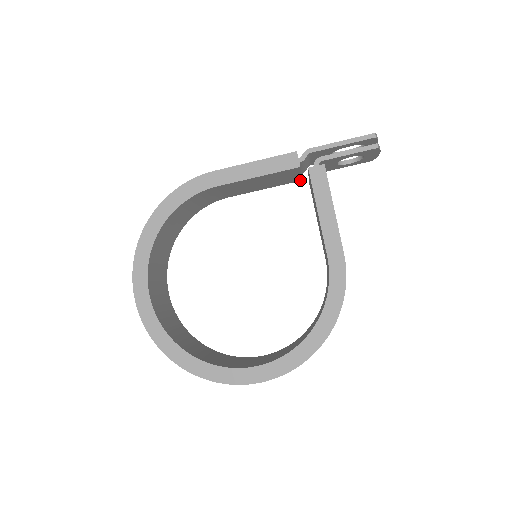
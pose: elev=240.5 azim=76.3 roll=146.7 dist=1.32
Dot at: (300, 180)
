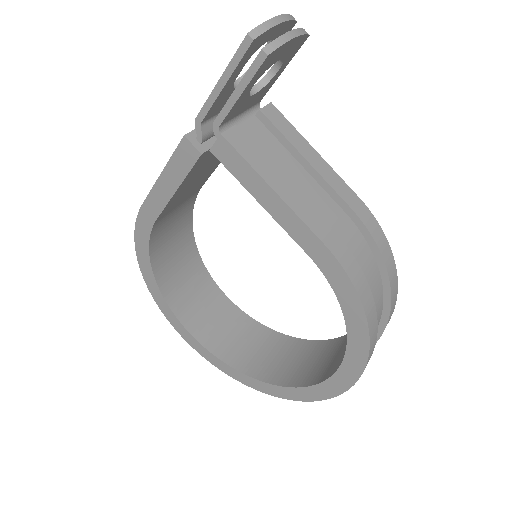
Dot at: occluded
